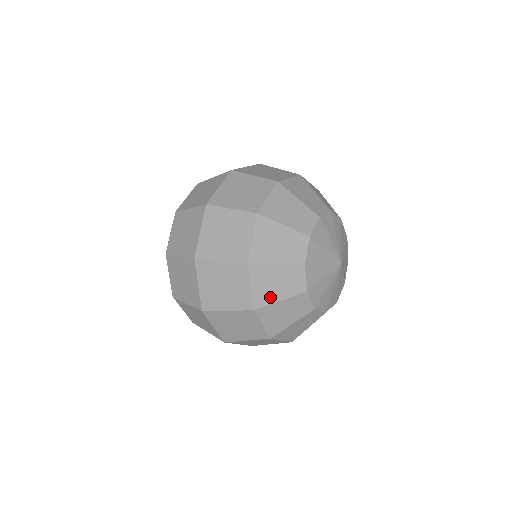
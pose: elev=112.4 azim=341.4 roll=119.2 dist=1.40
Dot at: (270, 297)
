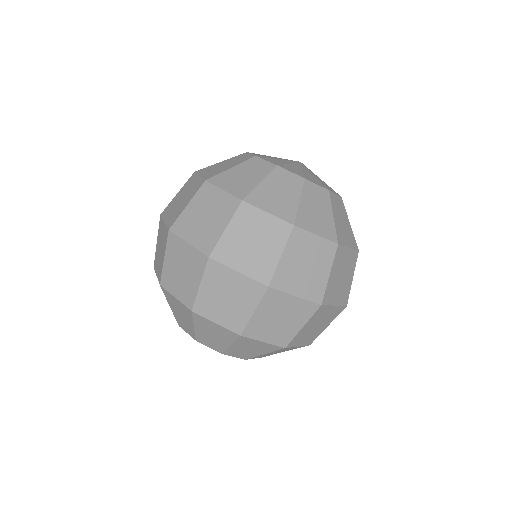
Dot at: (290, 206)
